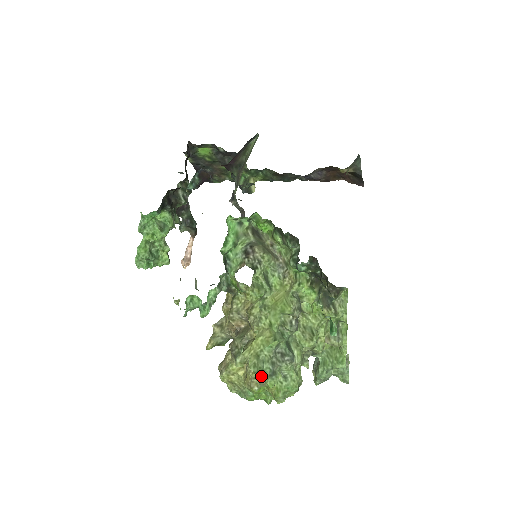
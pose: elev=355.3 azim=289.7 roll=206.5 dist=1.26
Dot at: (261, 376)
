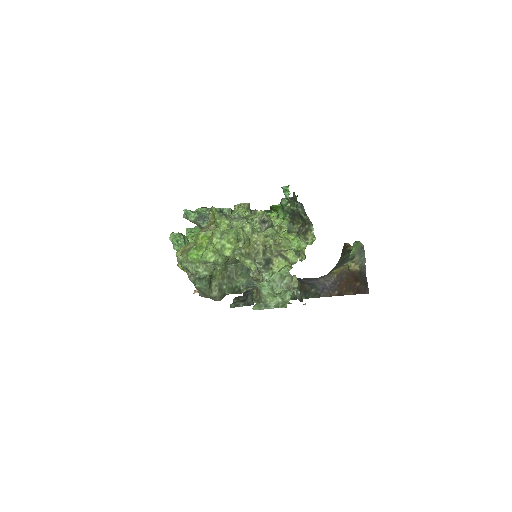
Dot at: (215, 209)
